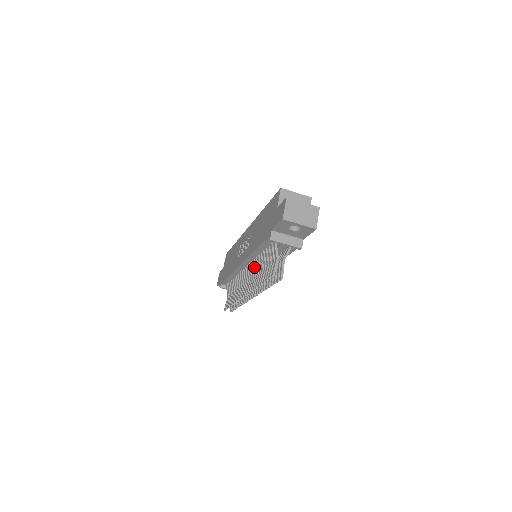
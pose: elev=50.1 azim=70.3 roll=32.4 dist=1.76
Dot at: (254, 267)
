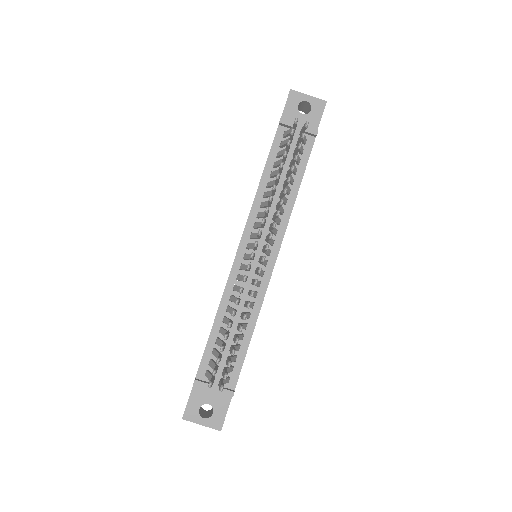
Dot at: (261, 212)
